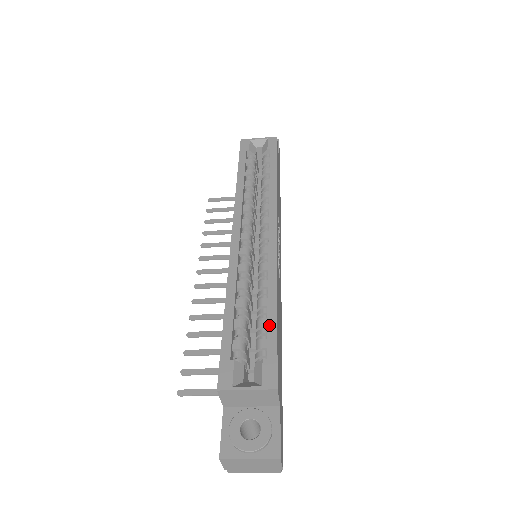
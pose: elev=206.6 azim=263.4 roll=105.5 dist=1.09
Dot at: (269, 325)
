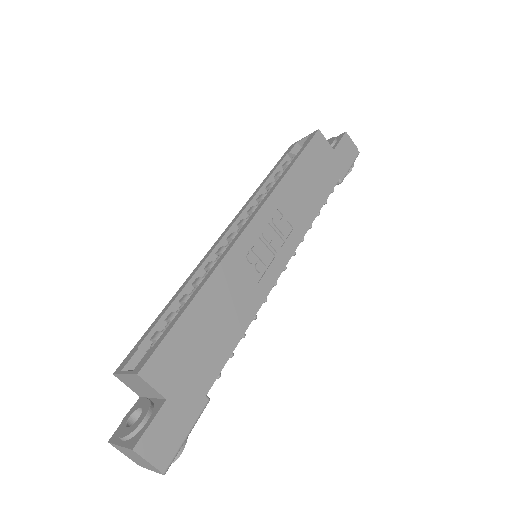
Dot at: (177, 315)
